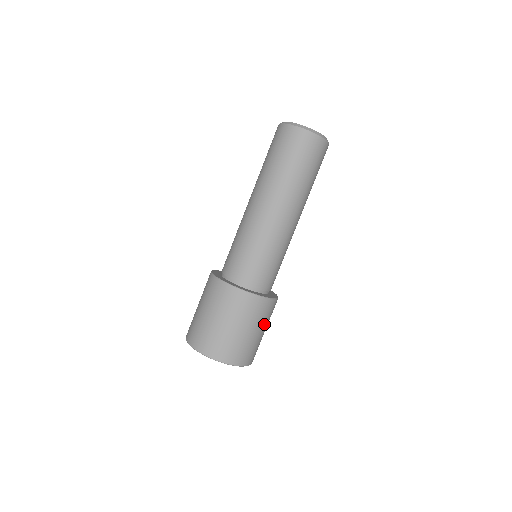
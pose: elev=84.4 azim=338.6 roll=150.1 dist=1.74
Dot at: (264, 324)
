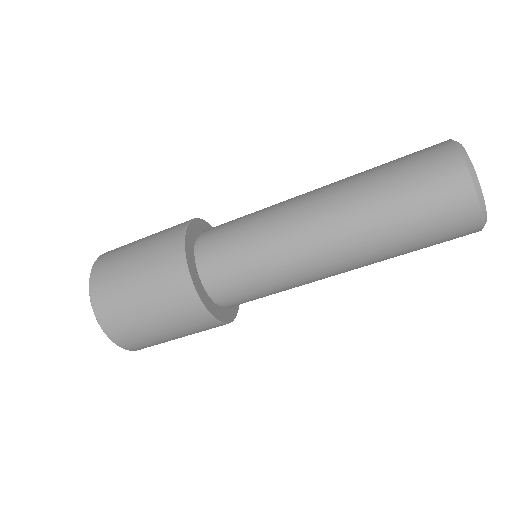
Dot at: occluded
